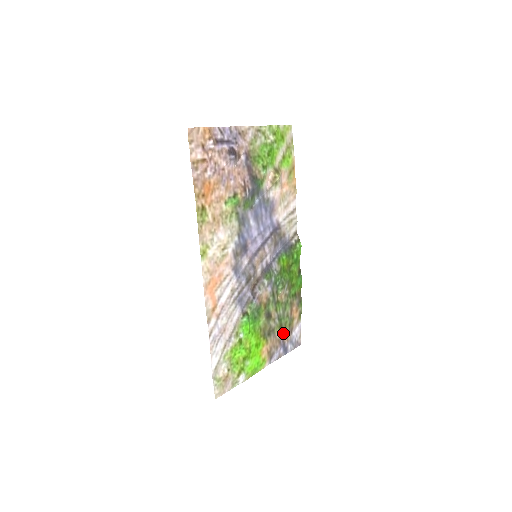
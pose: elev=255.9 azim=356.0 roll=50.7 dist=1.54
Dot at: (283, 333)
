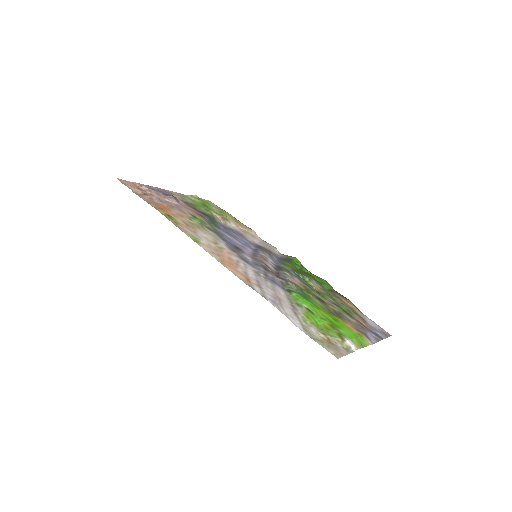
Dot at: (356, 319)
